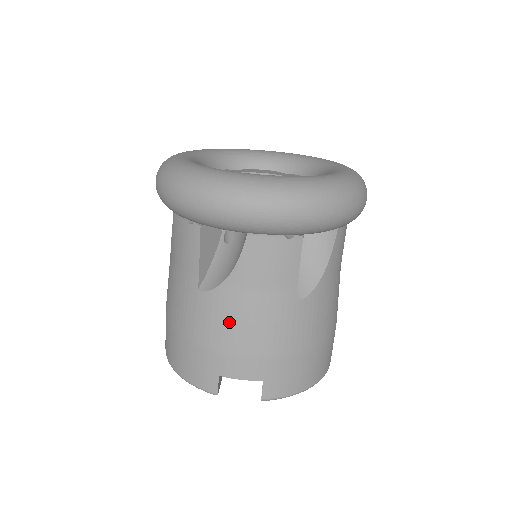
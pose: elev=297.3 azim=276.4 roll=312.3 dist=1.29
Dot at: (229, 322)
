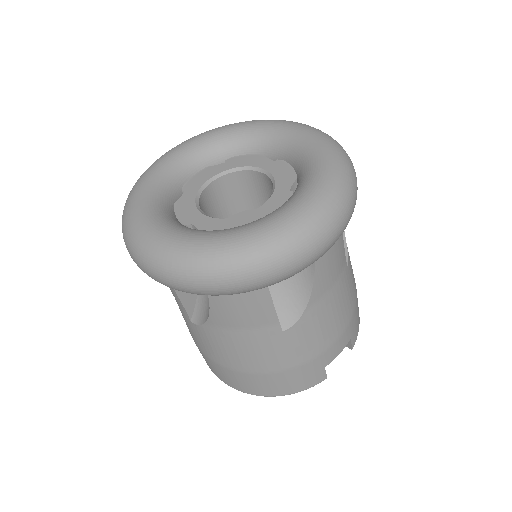
Dot at: (321, 329)
